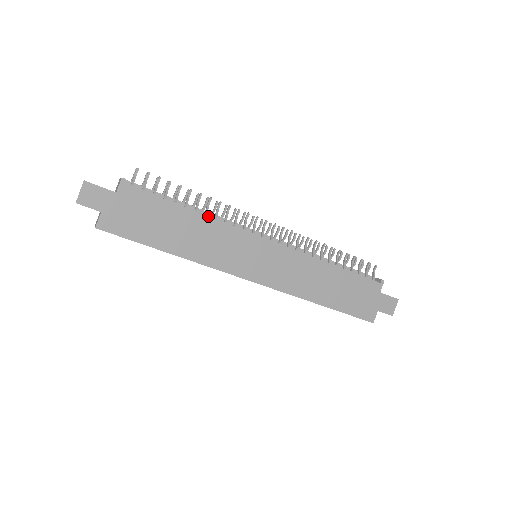
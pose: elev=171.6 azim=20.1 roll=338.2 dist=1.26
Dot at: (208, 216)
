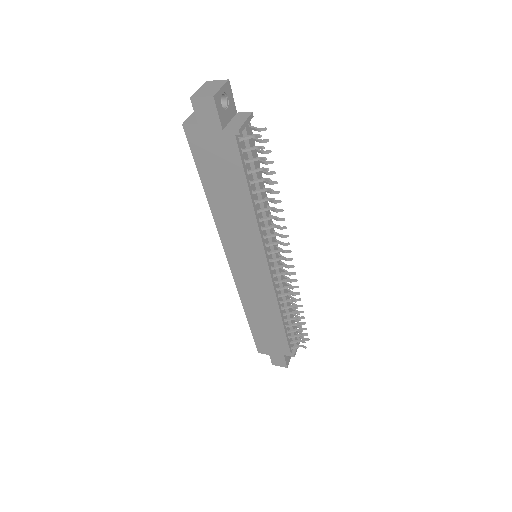
Dot at: (256, 216)
